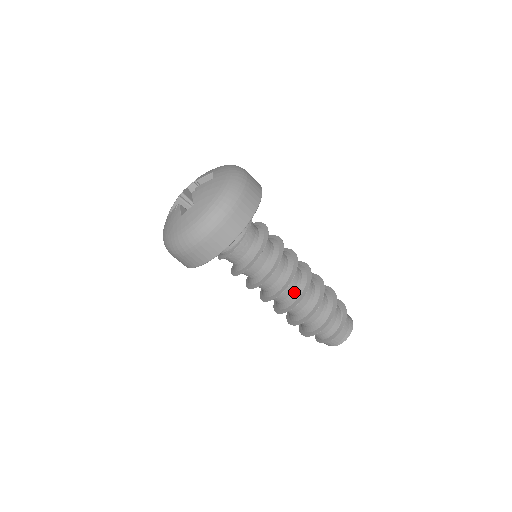
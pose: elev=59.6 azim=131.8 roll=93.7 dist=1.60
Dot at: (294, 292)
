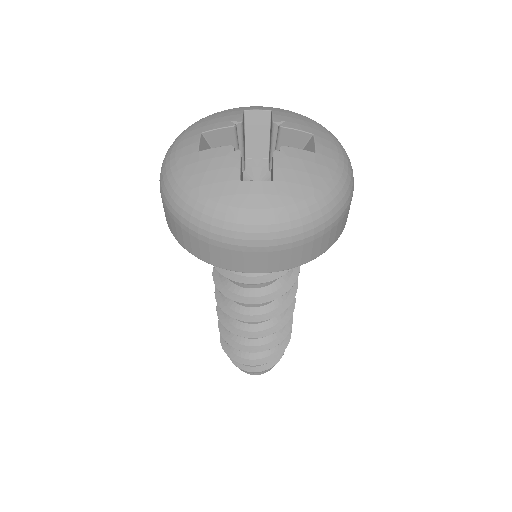
Dot at: occluded
